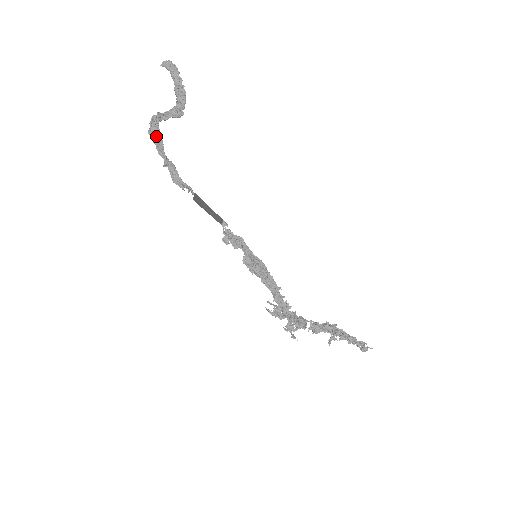
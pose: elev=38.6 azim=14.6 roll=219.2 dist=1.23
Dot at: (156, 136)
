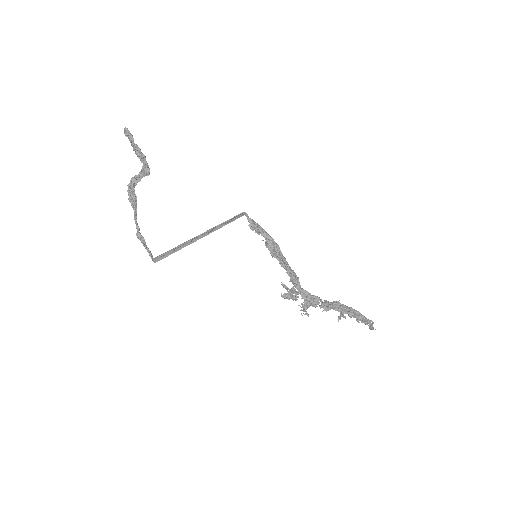
Dot at: (133, 203)
